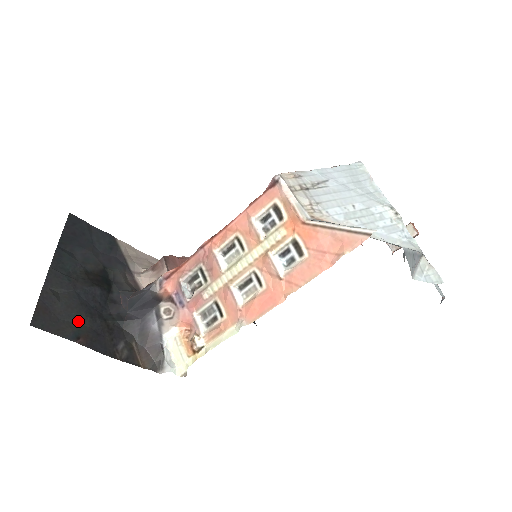
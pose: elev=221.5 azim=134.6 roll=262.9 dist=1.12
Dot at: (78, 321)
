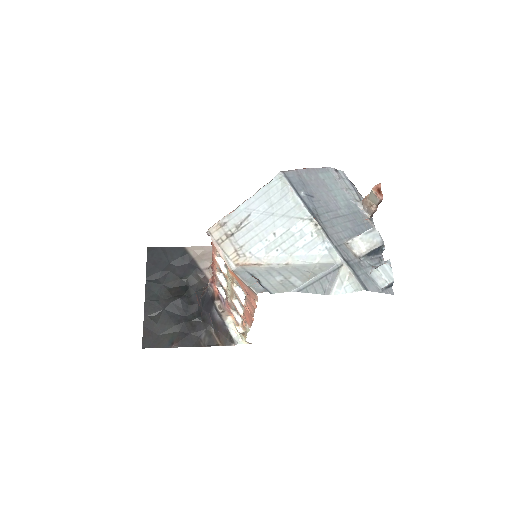
Dot at: (171, 331)
